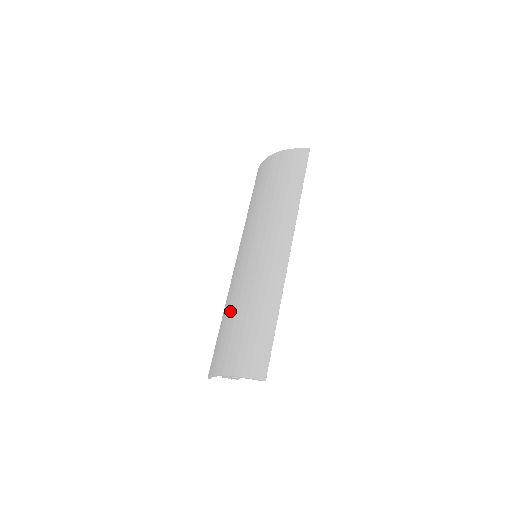
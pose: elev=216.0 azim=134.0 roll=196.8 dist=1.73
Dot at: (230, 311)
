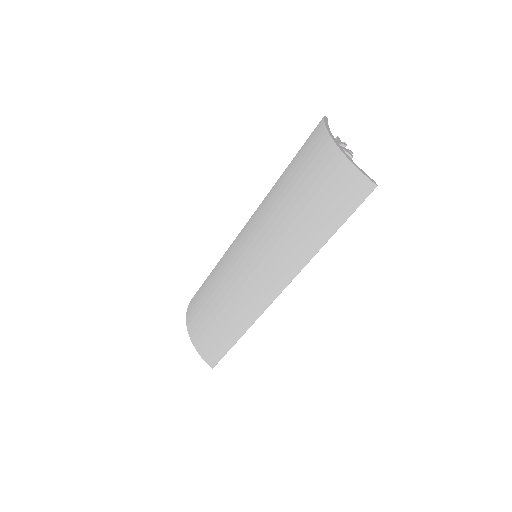
Dot at: (213, 288)
